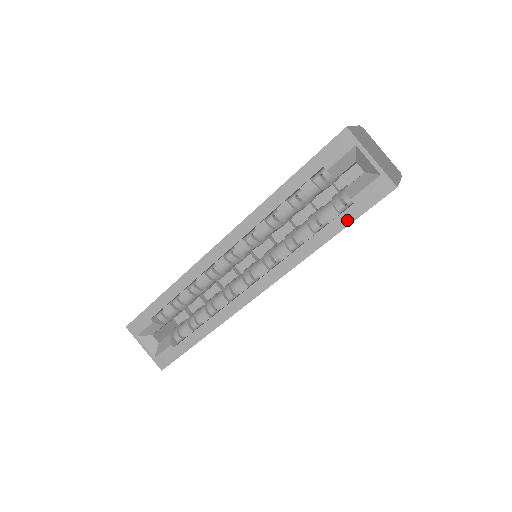
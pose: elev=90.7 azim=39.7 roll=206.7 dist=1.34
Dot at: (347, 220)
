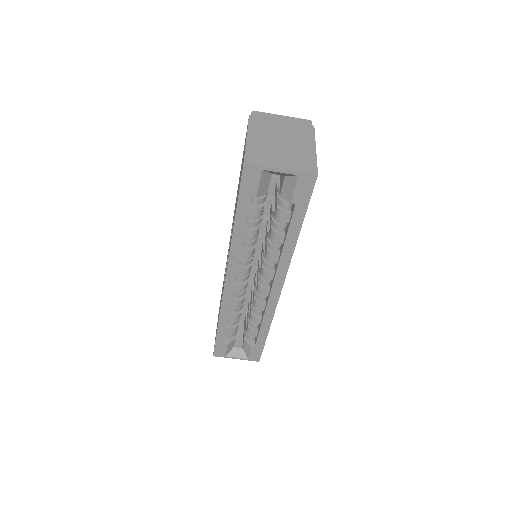
Dot at: (300, 216)
